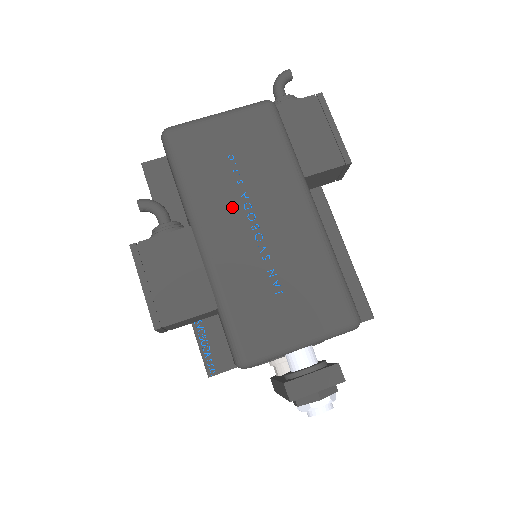
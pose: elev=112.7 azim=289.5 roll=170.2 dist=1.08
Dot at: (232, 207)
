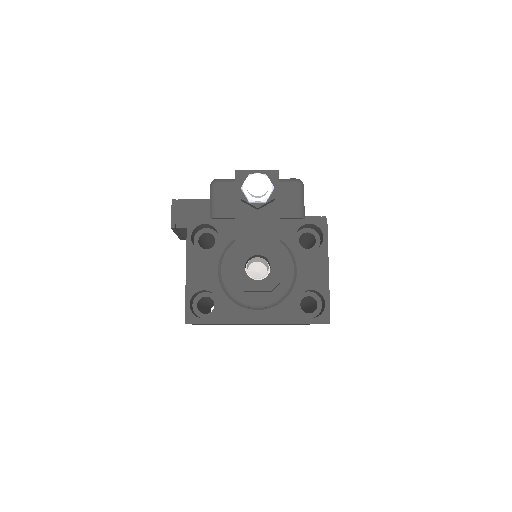
Dot at: occluded
